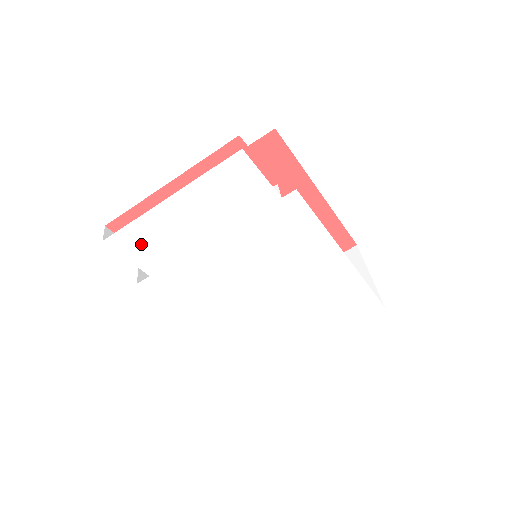
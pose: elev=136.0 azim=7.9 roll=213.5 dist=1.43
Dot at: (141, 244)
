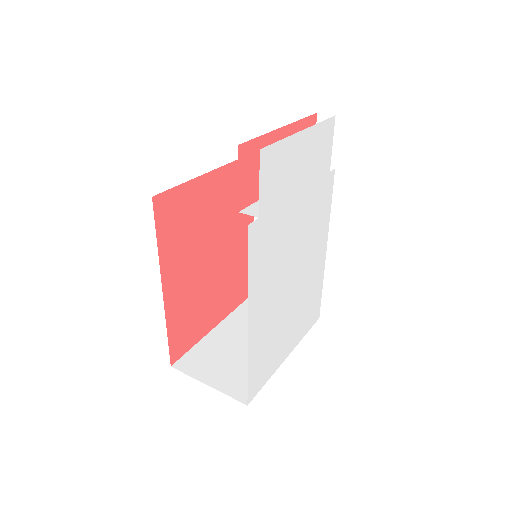
Dot at: (273, 171)
